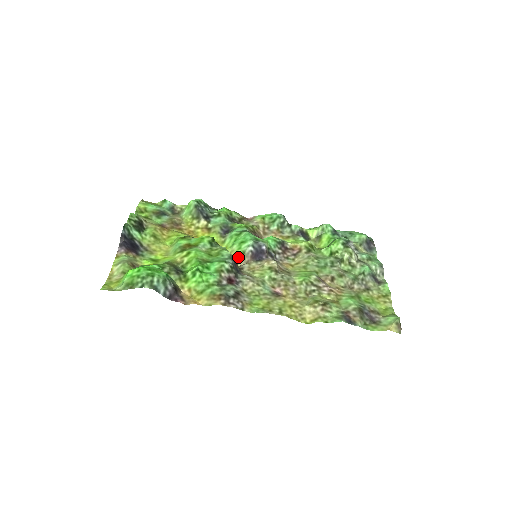
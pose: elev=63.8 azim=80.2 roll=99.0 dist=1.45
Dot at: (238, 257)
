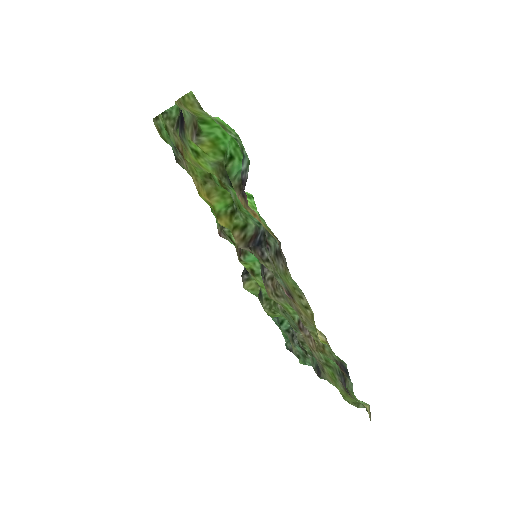
Dot at: occluded
